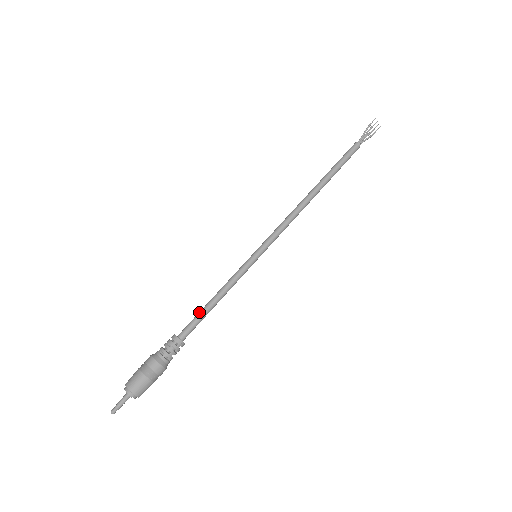
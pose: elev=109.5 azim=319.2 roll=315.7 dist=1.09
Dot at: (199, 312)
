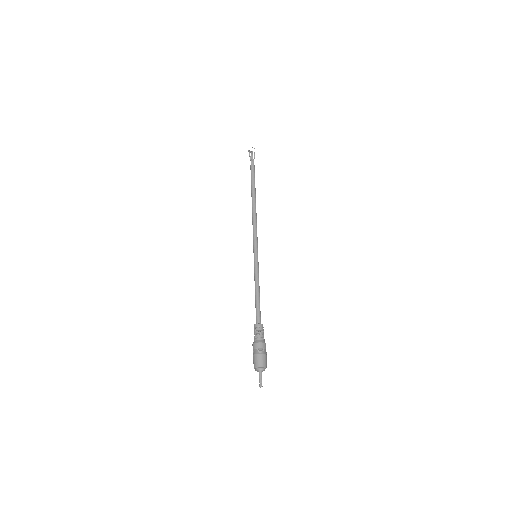
Dot at: (255, 305)
